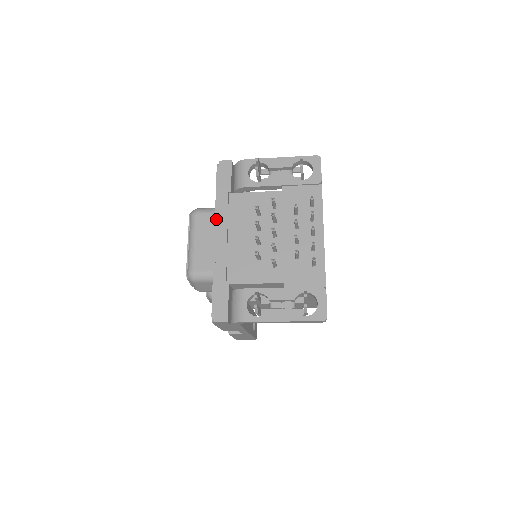
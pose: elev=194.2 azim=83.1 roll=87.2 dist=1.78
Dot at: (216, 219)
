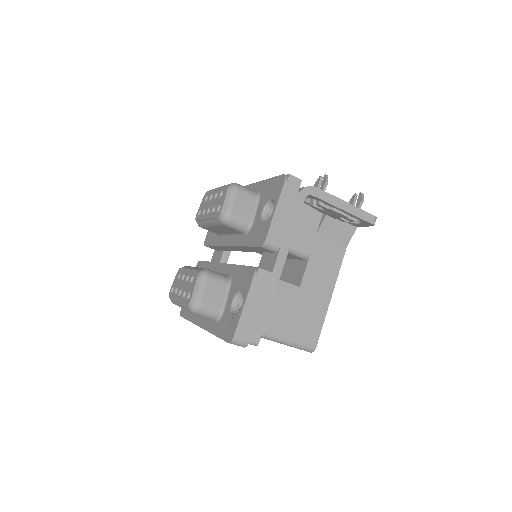
Dot at: occluded
